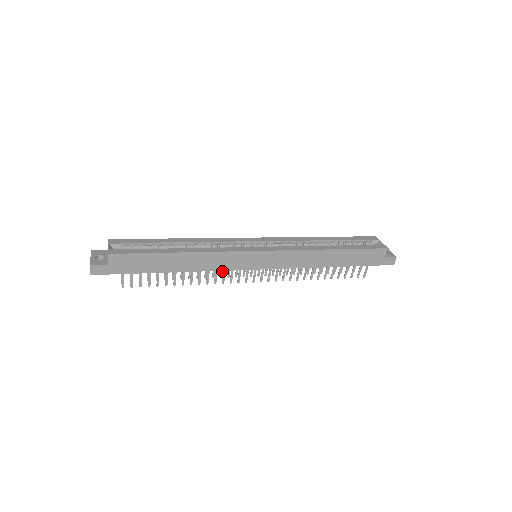
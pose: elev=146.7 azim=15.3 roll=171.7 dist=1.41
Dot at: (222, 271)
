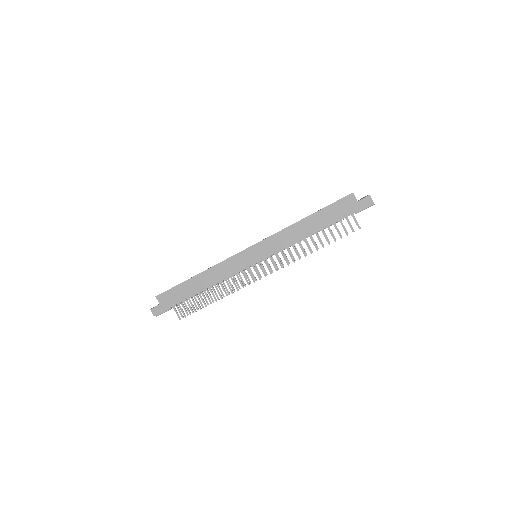
Dot at: (243, 281)
